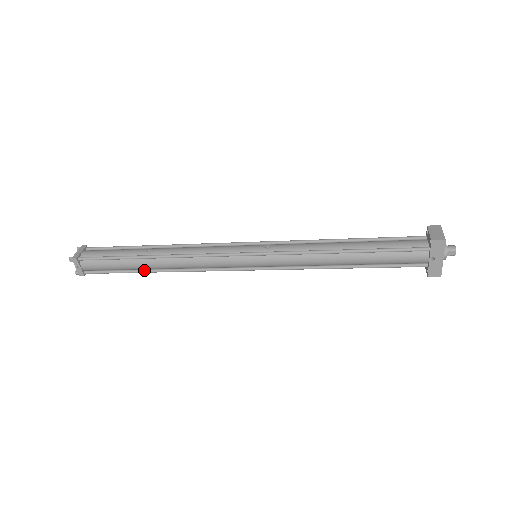
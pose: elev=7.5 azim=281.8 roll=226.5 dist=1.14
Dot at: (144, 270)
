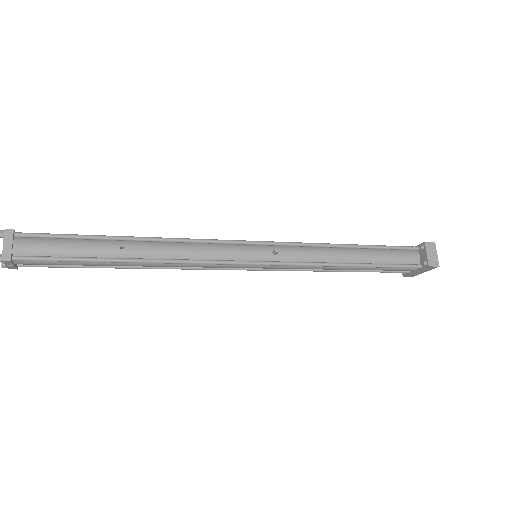
Dot at: (113, 267)
